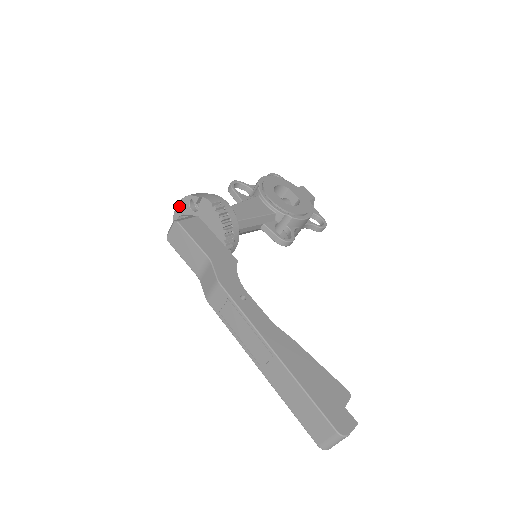
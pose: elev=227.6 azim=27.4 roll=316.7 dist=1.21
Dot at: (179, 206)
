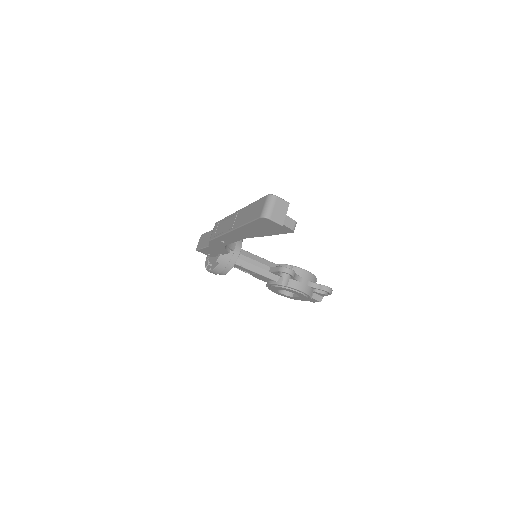
Dot at: occluded
